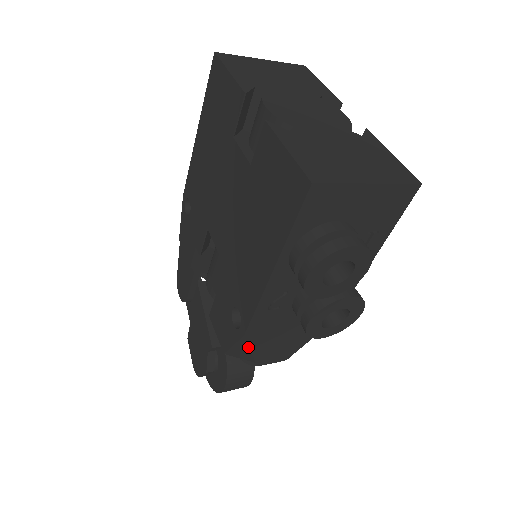
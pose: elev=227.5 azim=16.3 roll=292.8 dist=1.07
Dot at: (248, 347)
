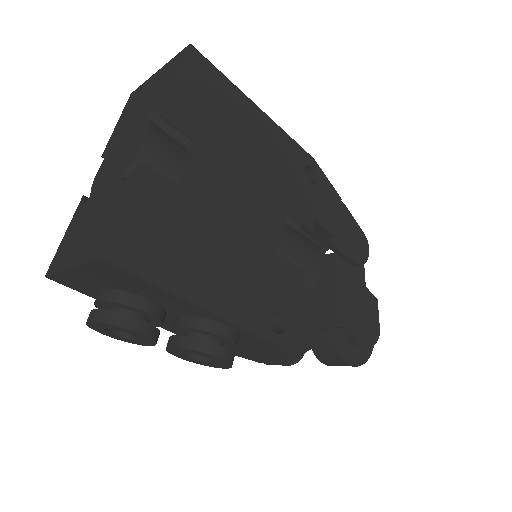
Dot at: occluded
